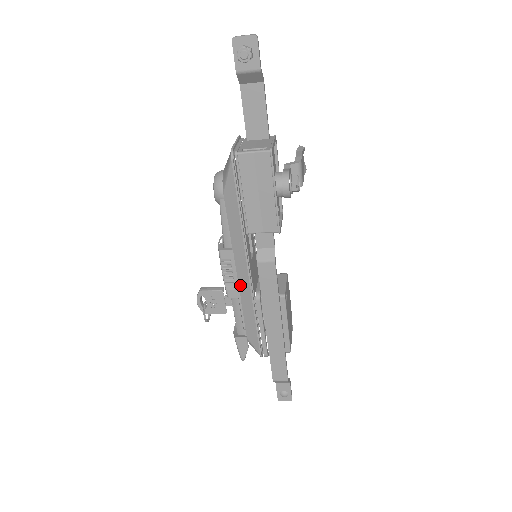
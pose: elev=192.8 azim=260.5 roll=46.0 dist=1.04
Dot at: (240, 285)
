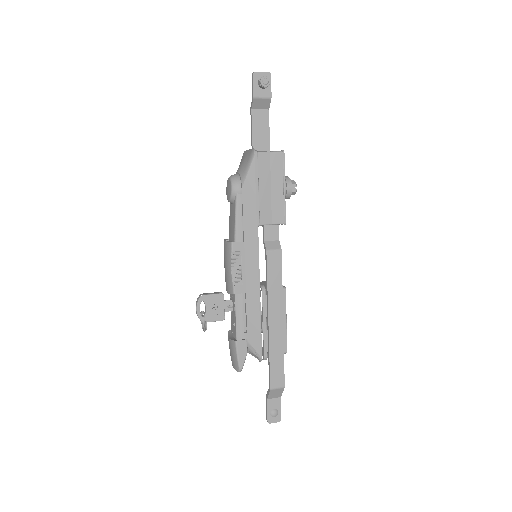
Dot at: (247, 279)
